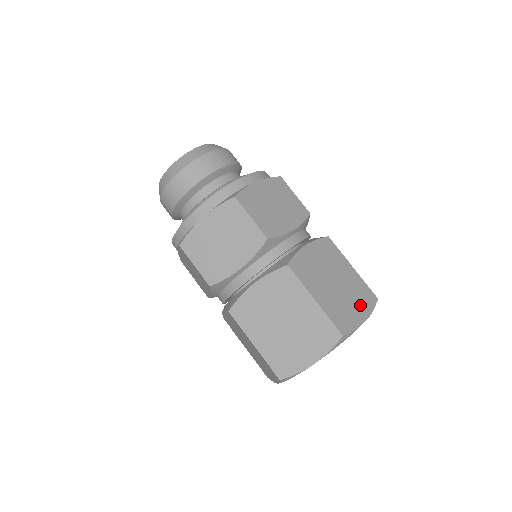
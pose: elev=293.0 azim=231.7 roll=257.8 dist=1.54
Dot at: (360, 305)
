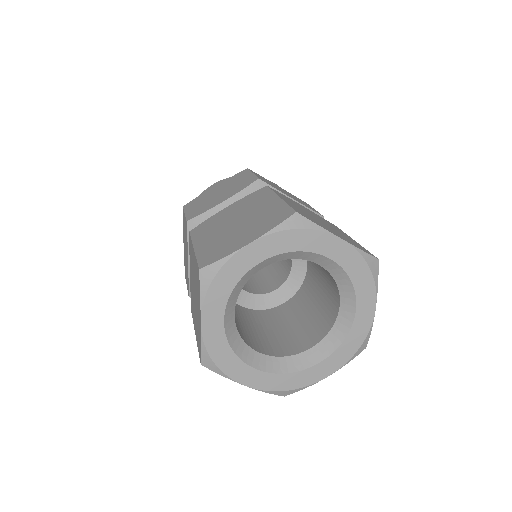
Dot at: (344, 238)
